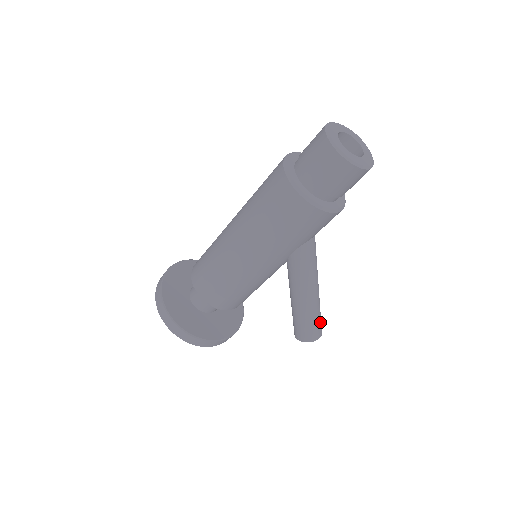
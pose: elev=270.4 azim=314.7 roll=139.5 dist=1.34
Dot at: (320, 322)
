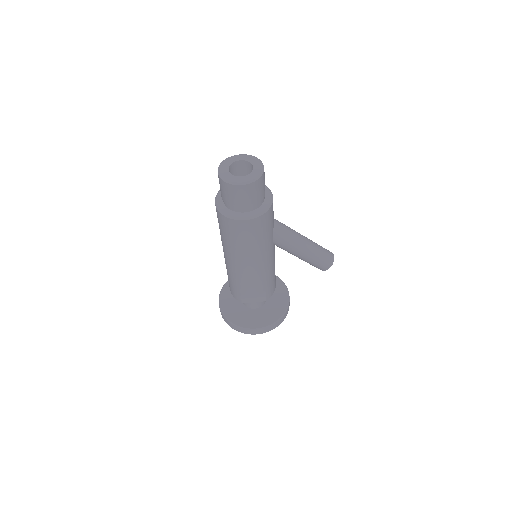
Dot at: (325, 251)
